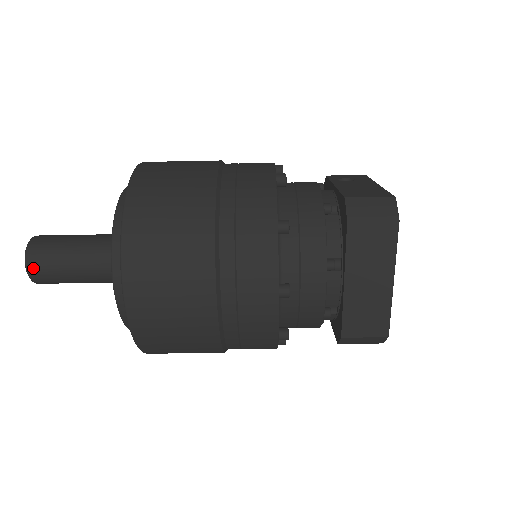
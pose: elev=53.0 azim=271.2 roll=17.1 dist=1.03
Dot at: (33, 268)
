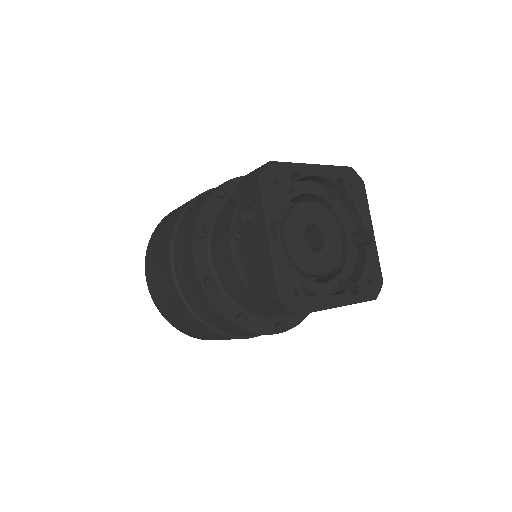
Dot at: occluded
